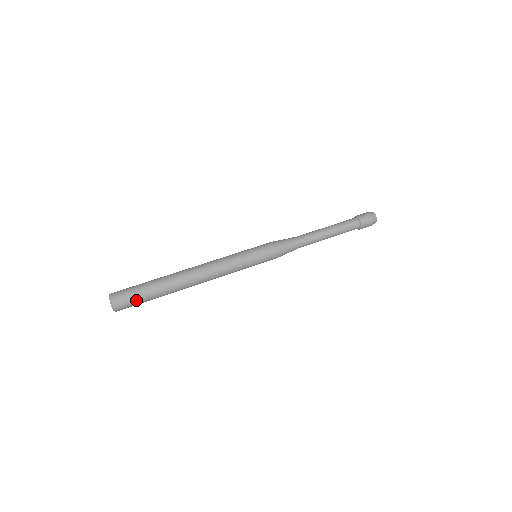
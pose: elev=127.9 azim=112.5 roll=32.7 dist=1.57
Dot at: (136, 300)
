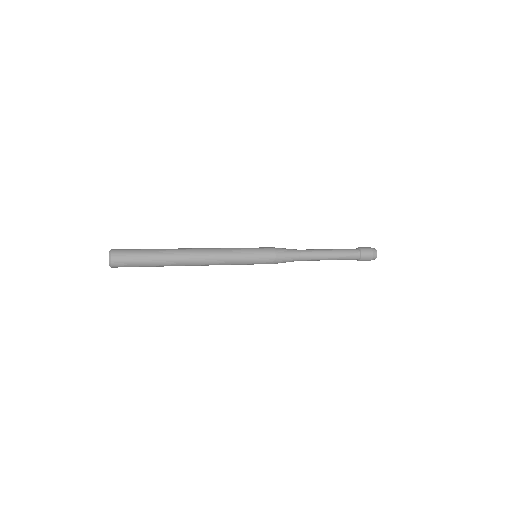
Dot at: (134, 262)
